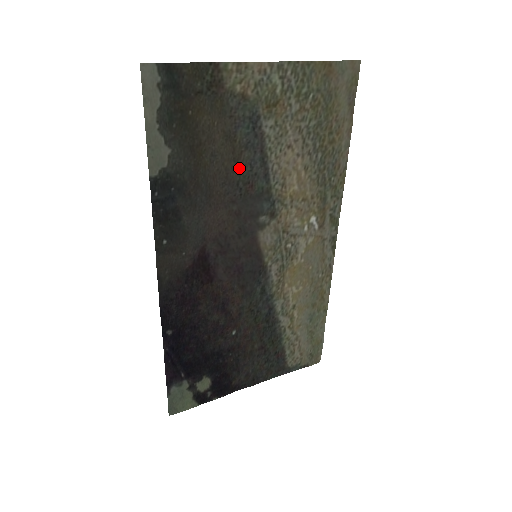
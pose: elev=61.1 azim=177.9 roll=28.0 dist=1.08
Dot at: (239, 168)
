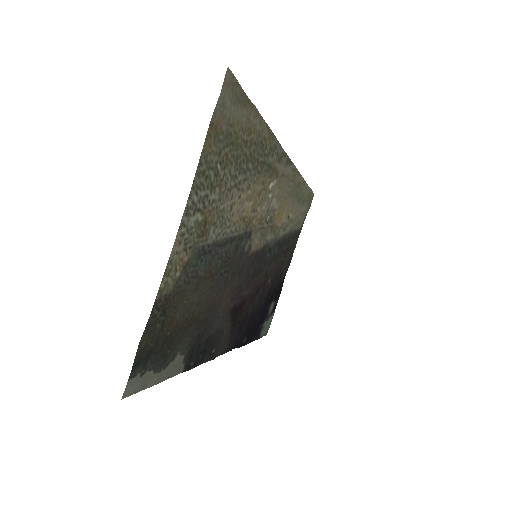
Dot at: (215, 272)
